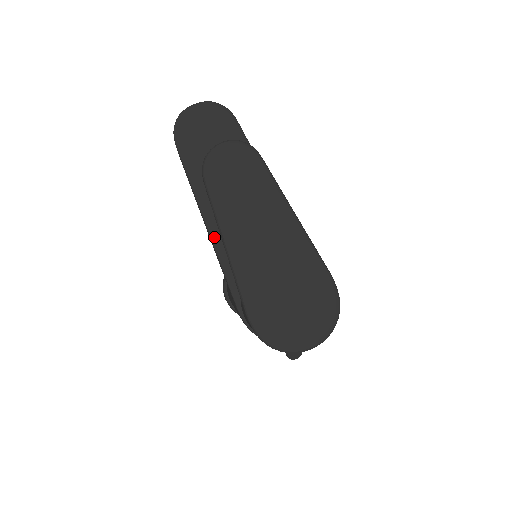
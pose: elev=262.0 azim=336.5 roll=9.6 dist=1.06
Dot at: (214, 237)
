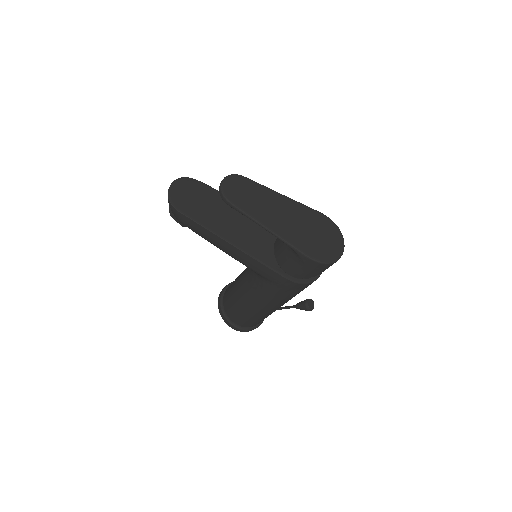
Dot at: (241, 247)
